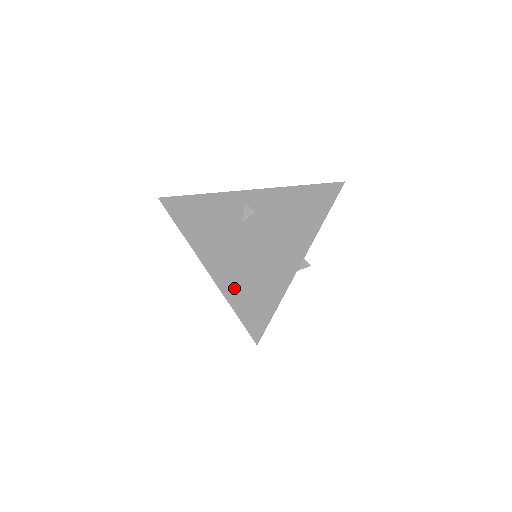
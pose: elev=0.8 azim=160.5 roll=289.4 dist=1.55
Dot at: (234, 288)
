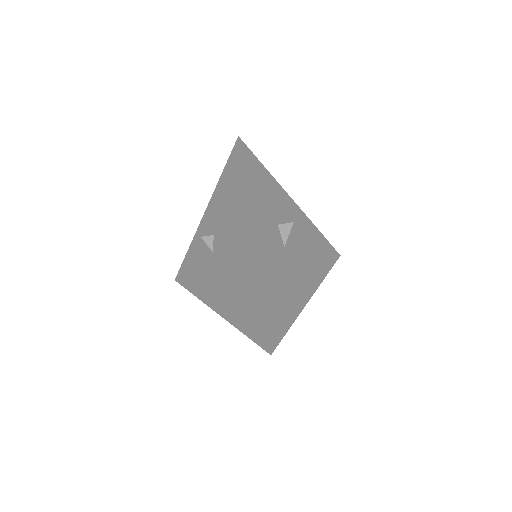
Dot at: (236, 315)
